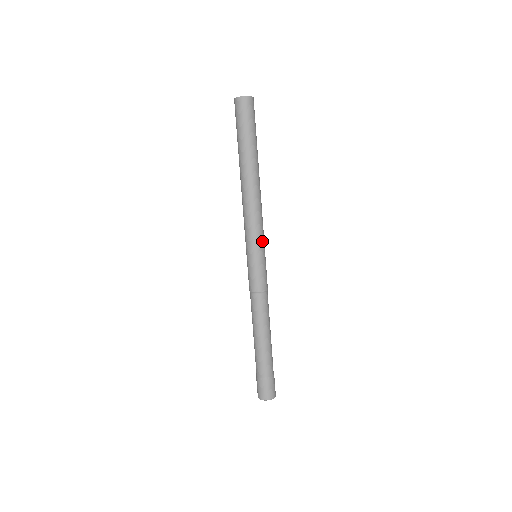
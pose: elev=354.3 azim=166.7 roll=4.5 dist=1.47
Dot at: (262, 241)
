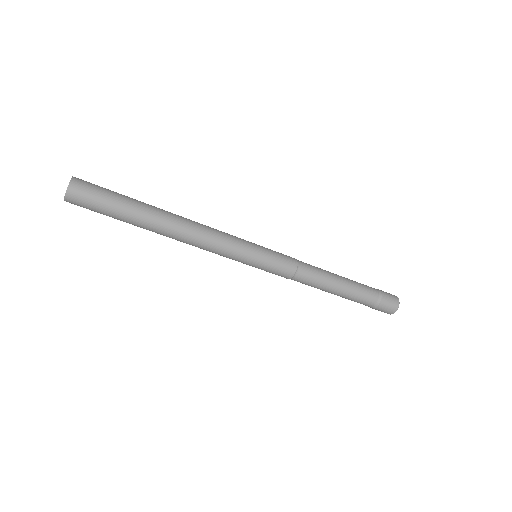
Dot at: (243, 251)
